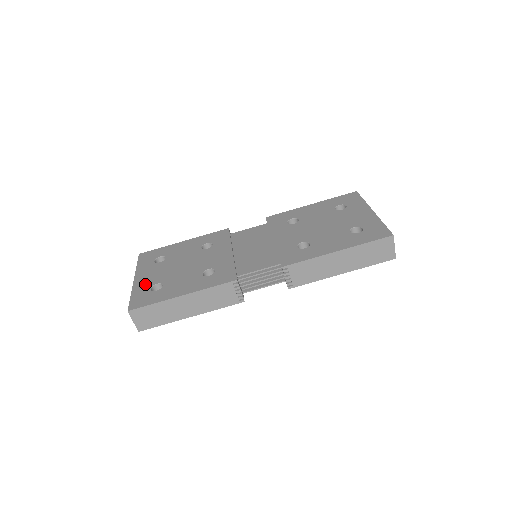
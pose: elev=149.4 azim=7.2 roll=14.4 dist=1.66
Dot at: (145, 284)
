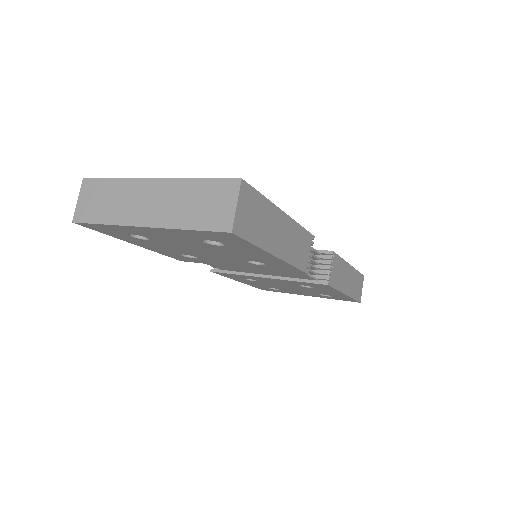
Dot at: occluded
